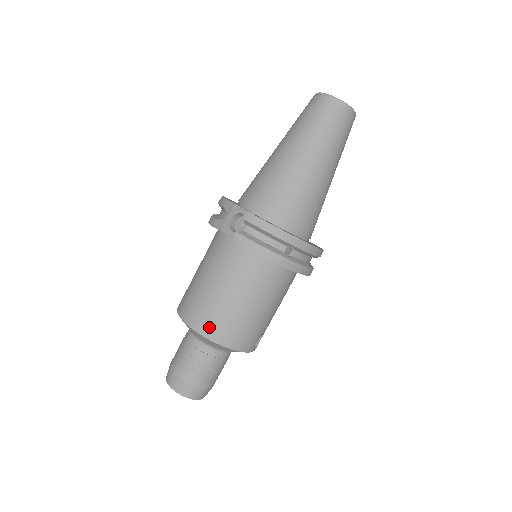
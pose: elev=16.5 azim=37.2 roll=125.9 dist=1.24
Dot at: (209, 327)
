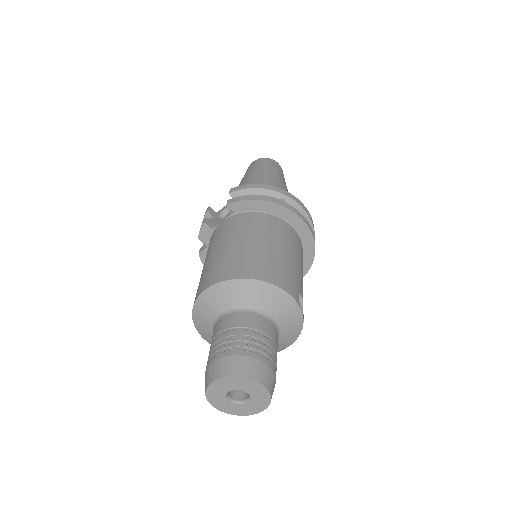
Dot at: (236, 270)
